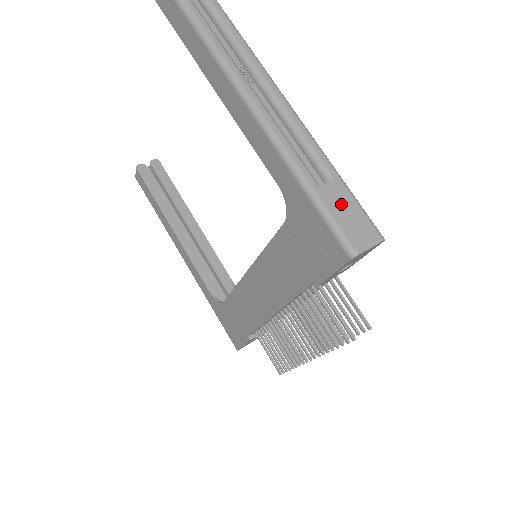
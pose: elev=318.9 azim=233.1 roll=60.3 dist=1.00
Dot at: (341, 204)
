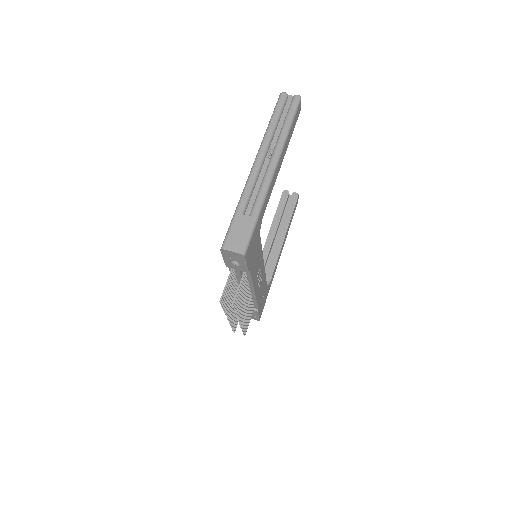
Dot at: (241, 227)
